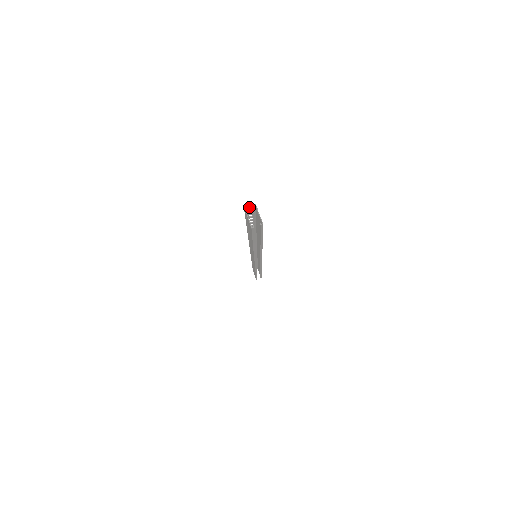
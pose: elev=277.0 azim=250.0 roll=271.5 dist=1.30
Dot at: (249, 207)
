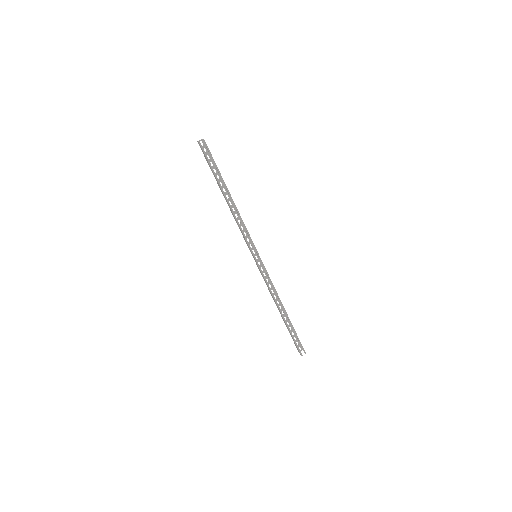
Dot at: occluded
